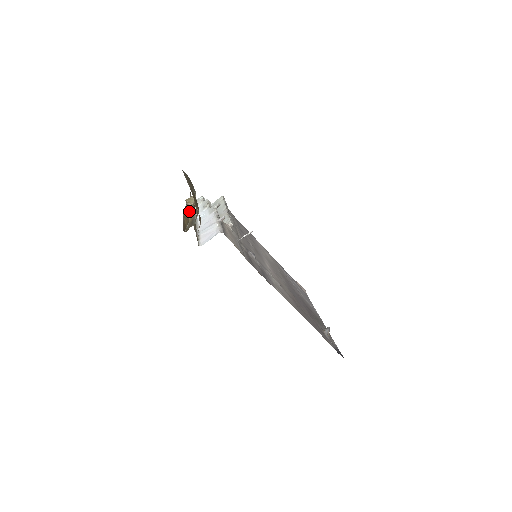
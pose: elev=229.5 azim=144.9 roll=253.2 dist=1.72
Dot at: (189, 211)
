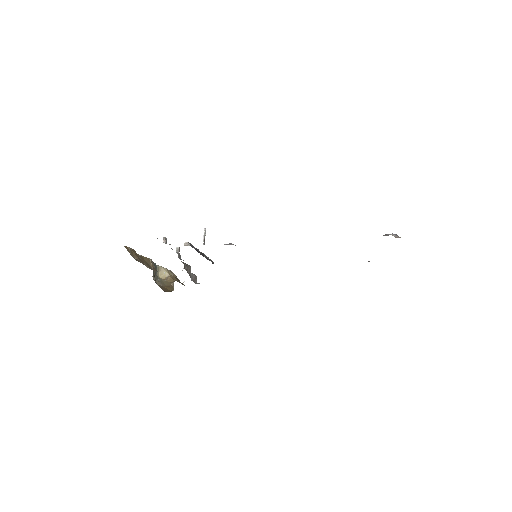
Dot at: (169, 282)
